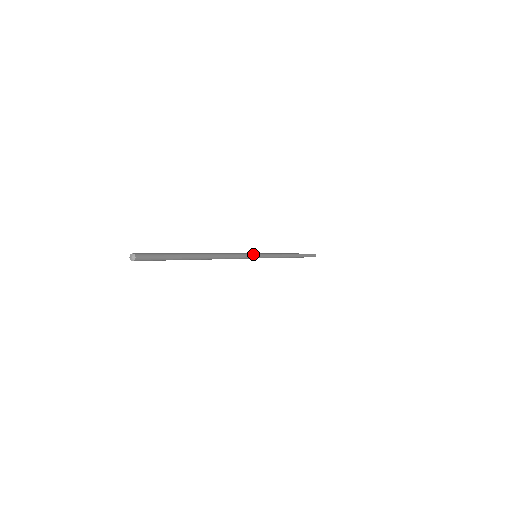
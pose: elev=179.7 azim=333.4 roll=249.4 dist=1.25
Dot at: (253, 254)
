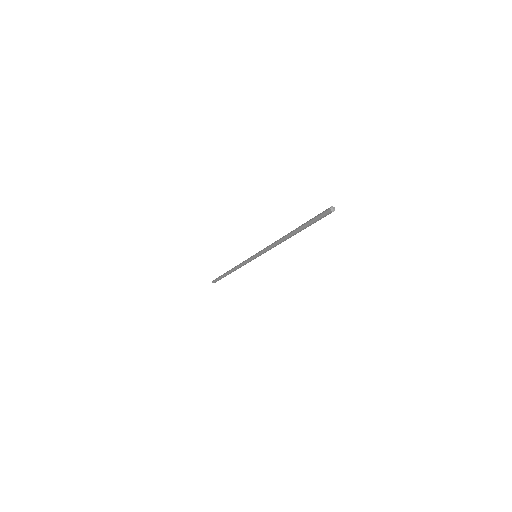
Dot at: occluded
